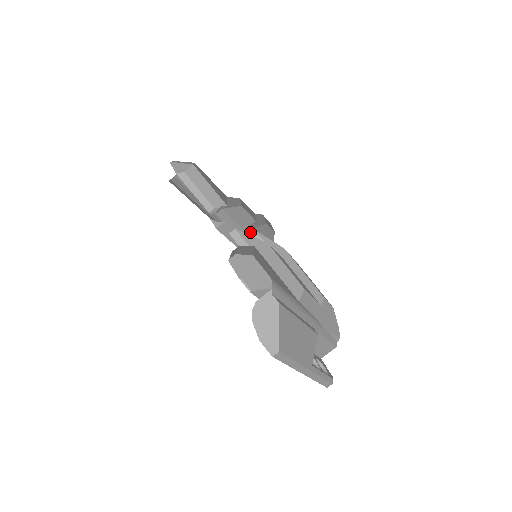
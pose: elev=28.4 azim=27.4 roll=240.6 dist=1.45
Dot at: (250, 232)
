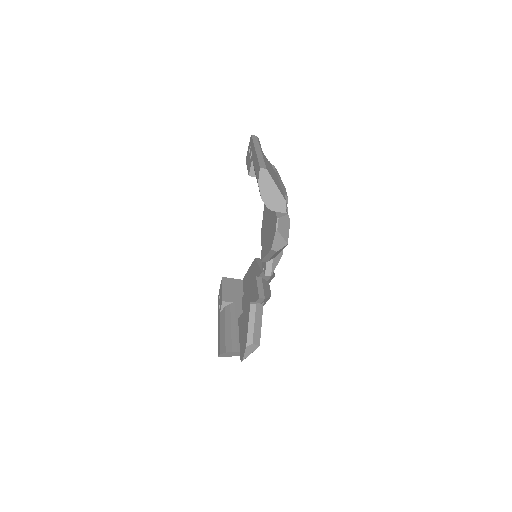
Dot at: occluded
